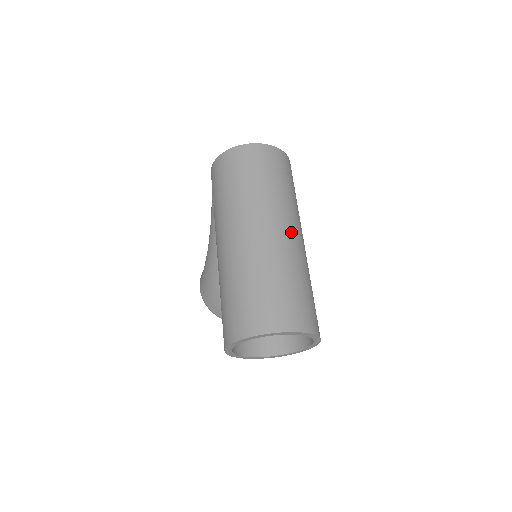
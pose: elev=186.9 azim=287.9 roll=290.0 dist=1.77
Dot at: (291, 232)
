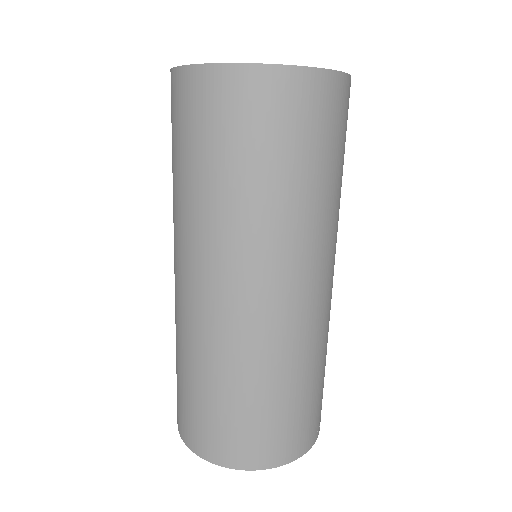
Dot at: (285, 297)
